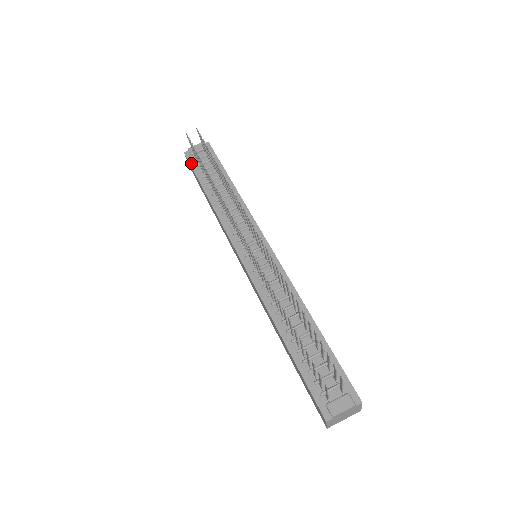
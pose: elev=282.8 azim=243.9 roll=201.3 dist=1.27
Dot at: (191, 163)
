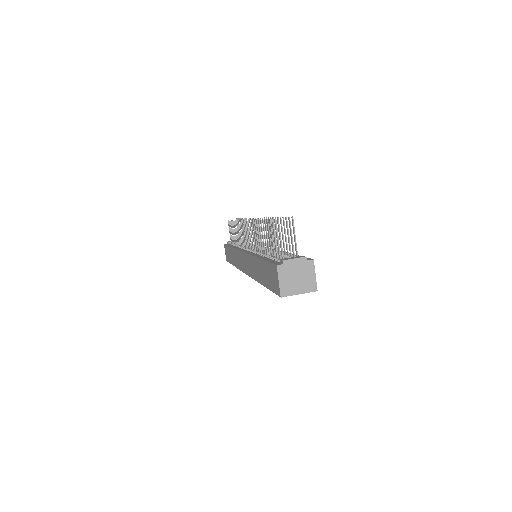
Dot at: (227, 244)
